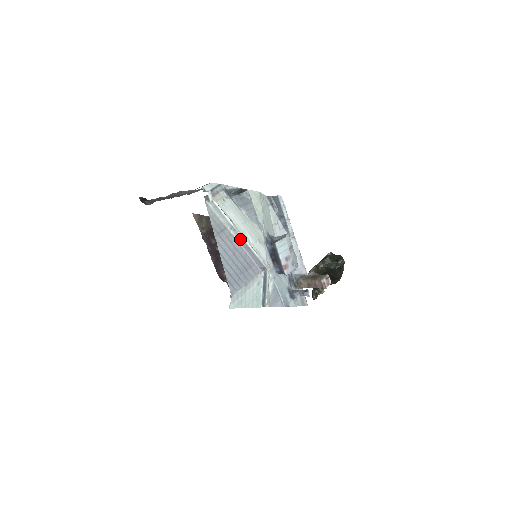
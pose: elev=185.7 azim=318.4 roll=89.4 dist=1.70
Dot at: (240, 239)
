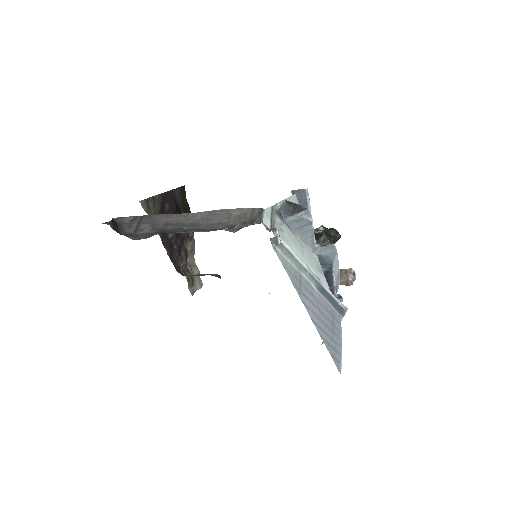
Dot at: (317, 285)
